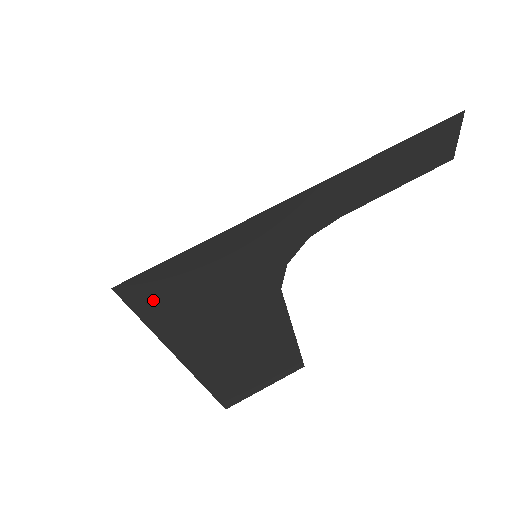
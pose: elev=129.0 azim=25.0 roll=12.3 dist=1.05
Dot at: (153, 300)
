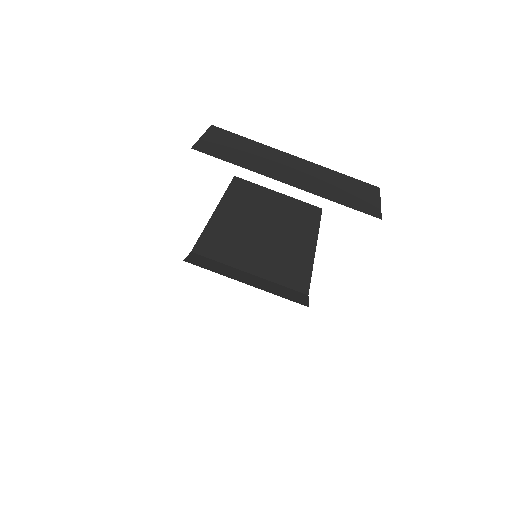
Dot at: occluded
